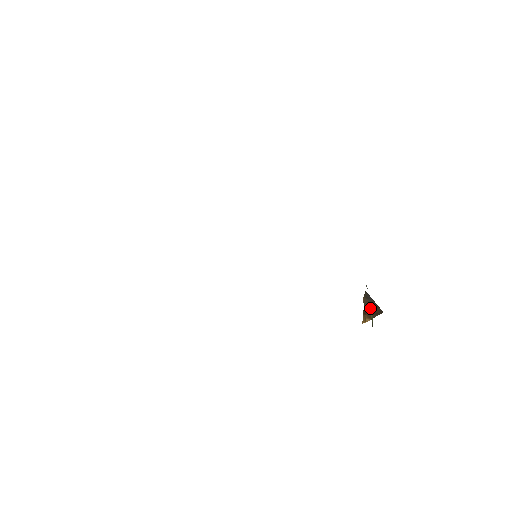
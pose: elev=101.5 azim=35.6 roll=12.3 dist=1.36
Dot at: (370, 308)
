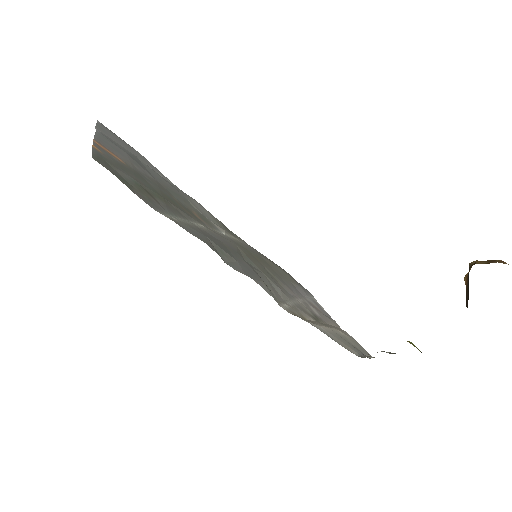
Dot at: occluded
